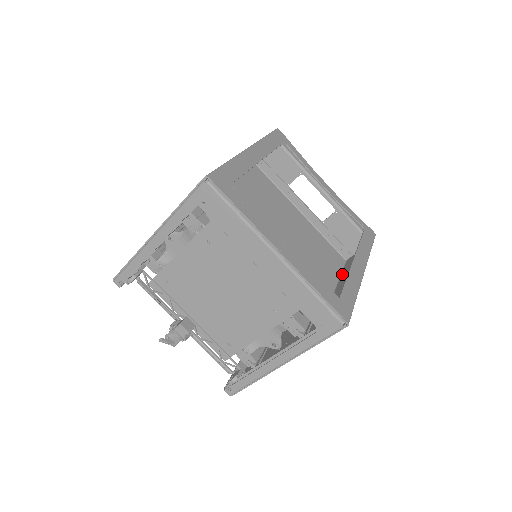
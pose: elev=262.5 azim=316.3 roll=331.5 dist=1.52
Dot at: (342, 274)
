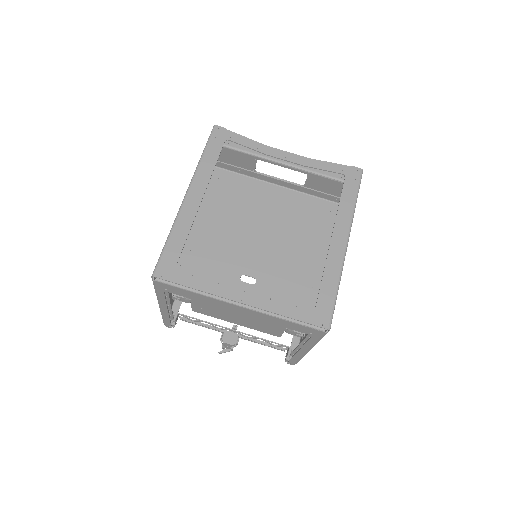
Dot at: occluded
